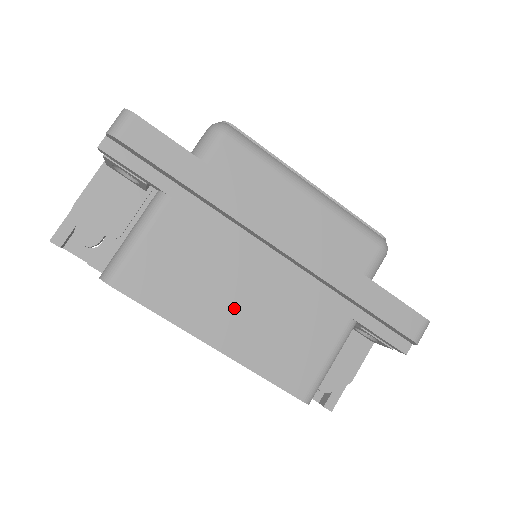
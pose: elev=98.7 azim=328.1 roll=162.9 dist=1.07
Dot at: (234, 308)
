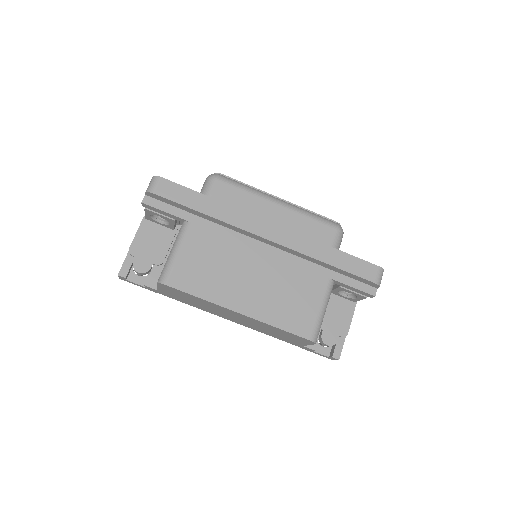
Dot at: (248, 285)
